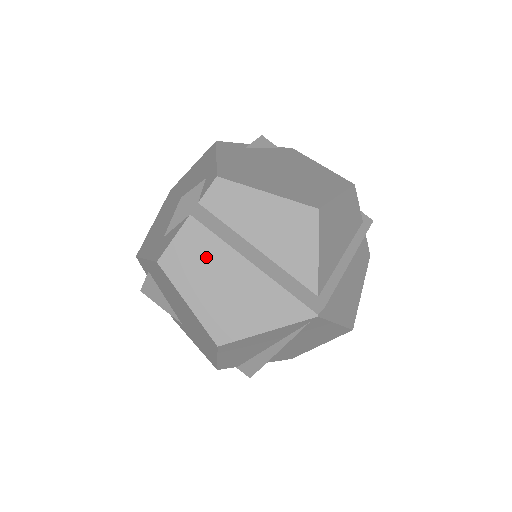
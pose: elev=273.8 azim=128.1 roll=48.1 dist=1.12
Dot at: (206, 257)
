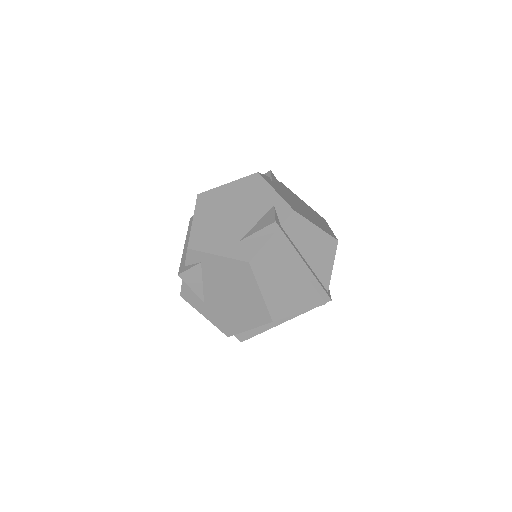
Dot at: (278, 262)
